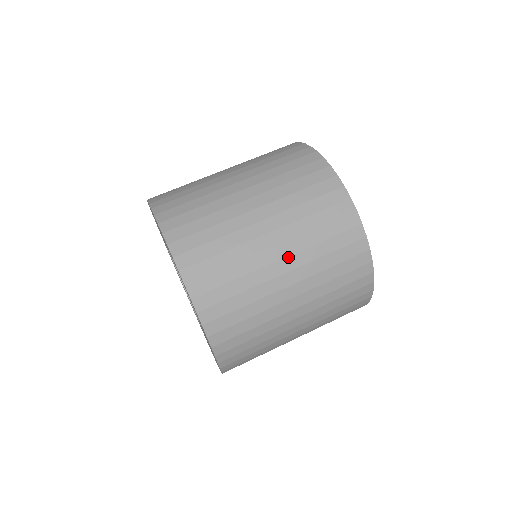
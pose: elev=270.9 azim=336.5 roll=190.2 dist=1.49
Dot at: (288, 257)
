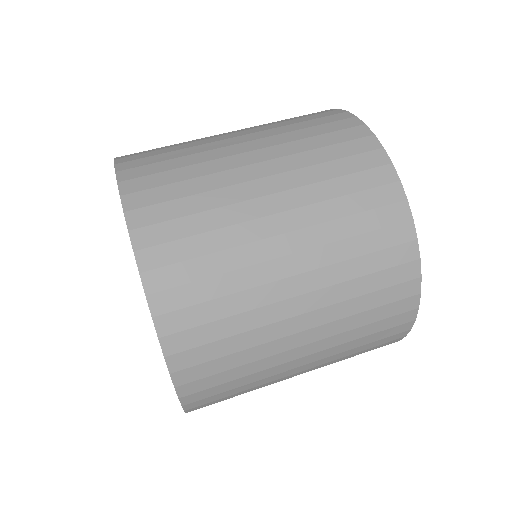
Dot at: (305, 273)
